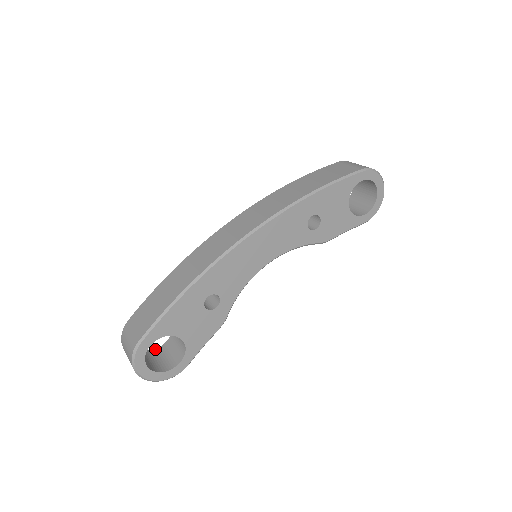
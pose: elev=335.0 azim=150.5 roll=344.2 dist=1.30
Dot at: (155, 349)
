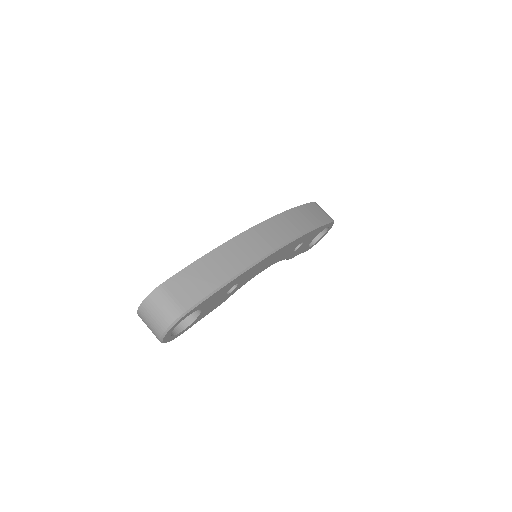
Dot at: occluded
